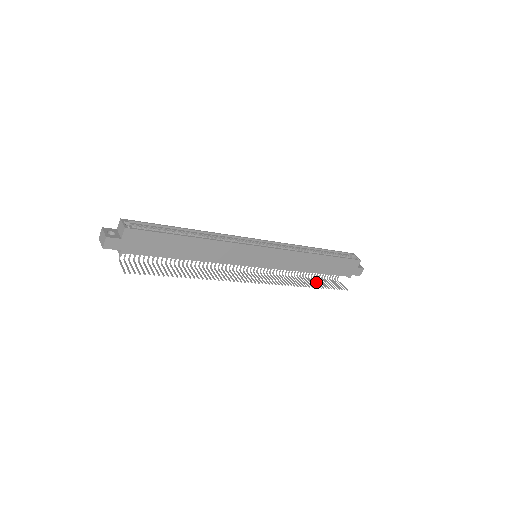
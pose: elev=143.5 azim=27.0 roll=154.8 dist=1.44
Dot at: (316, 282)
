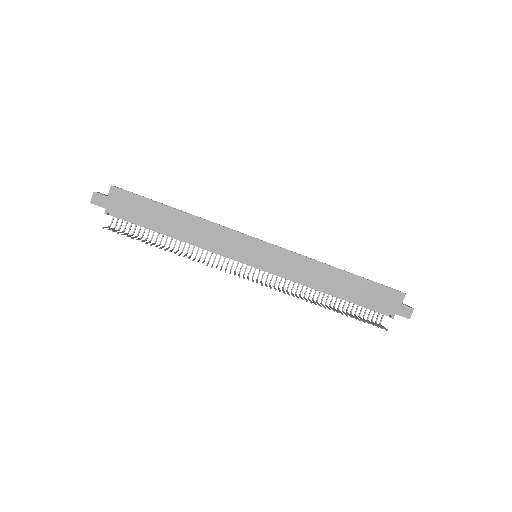
Dot at: occluded
